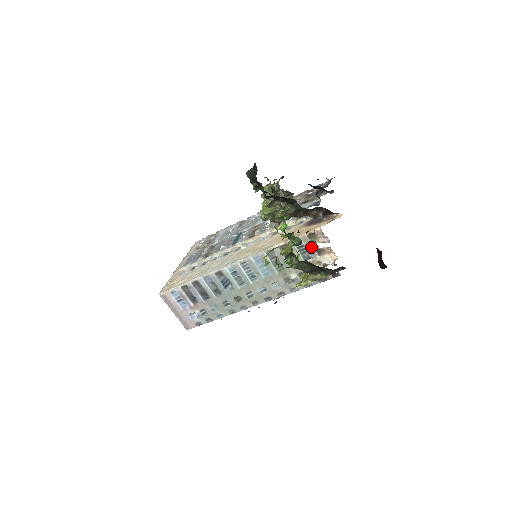
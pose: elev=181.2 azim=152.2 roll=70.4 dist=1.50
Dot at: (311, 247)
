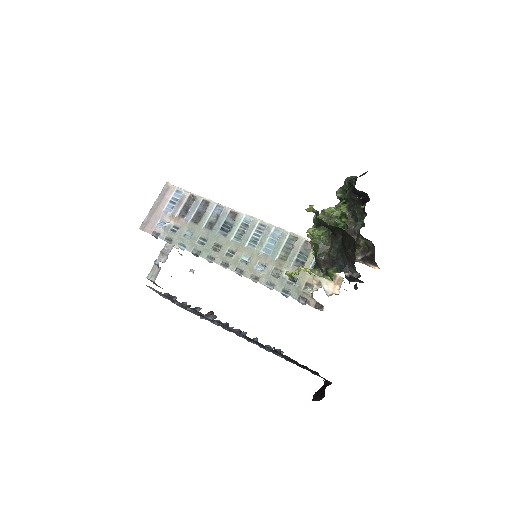
Dot at: occluded
